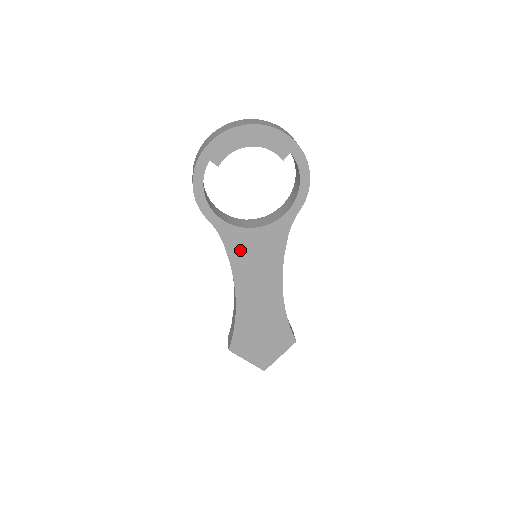
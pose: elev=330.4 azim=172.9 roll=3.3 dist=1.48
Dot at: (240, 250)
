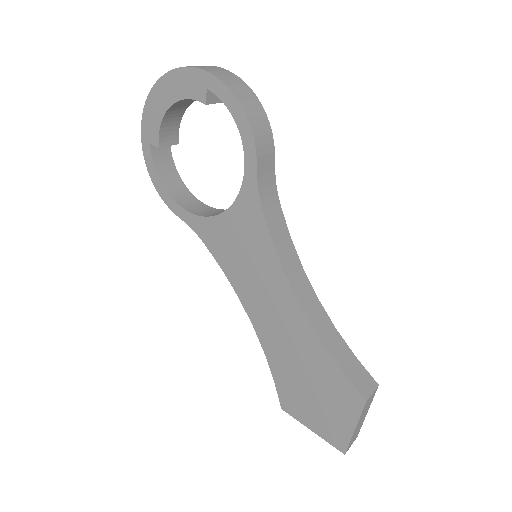
Dot at: (224, 249)
